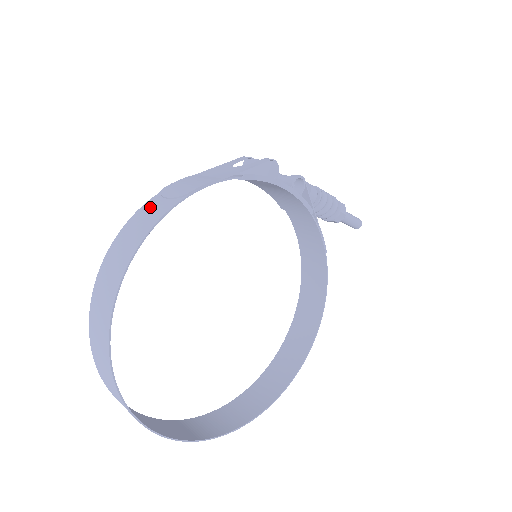
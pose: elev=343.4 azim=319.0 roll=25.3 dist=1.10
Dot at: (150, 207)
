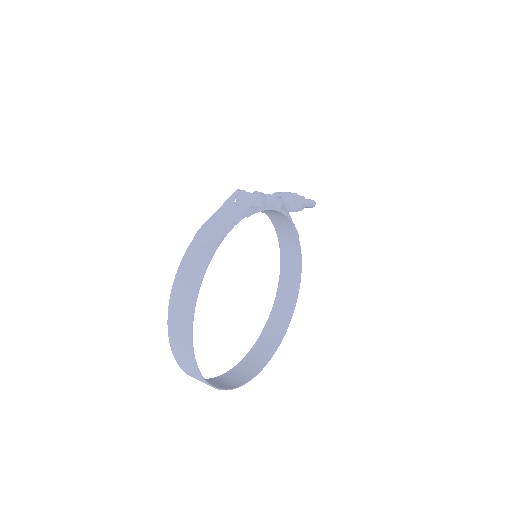
Dot at: (193, 254)
